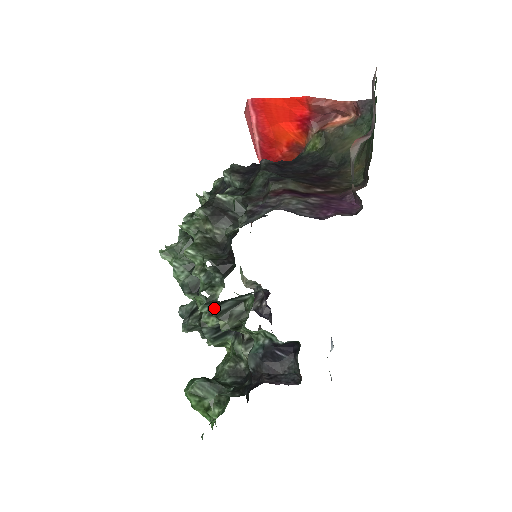
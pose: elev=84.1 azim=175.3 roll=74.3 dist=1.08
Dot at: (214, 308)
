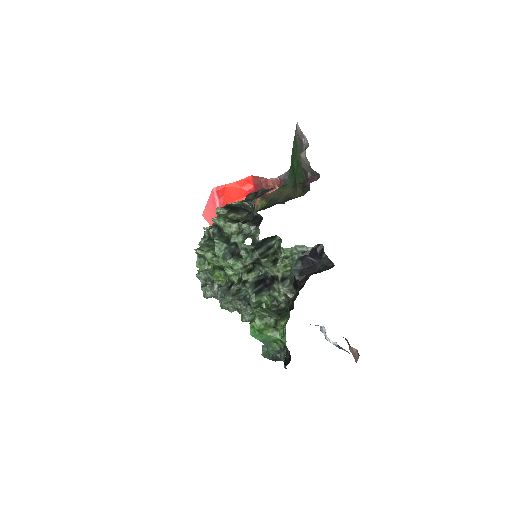
Dot at: (256, 250)
